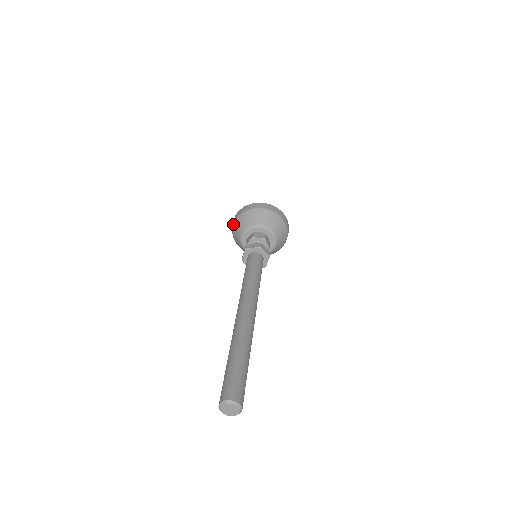
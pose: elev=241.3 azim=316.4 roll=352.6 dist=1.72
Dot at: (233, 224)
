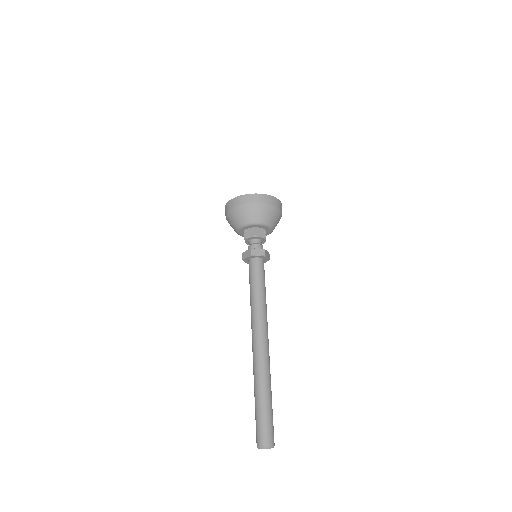
Dot at: occluded
